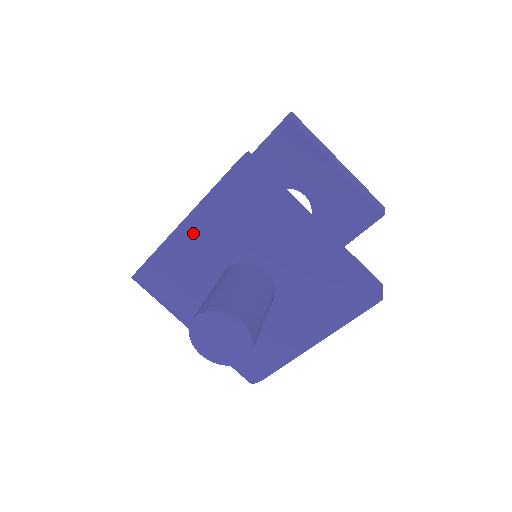
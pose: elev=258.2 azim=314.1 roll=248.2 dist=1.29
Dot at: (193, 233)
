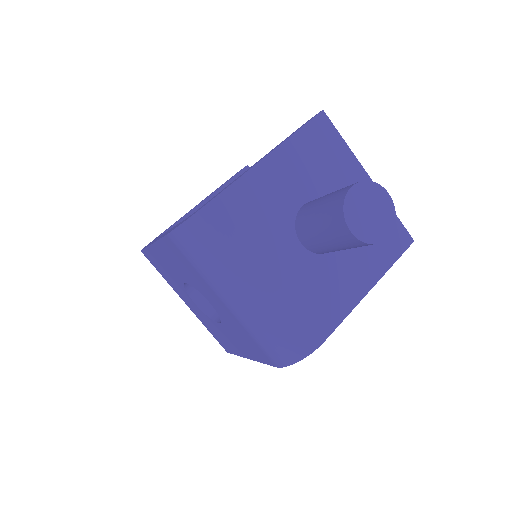
Dot at: (277, 167)
